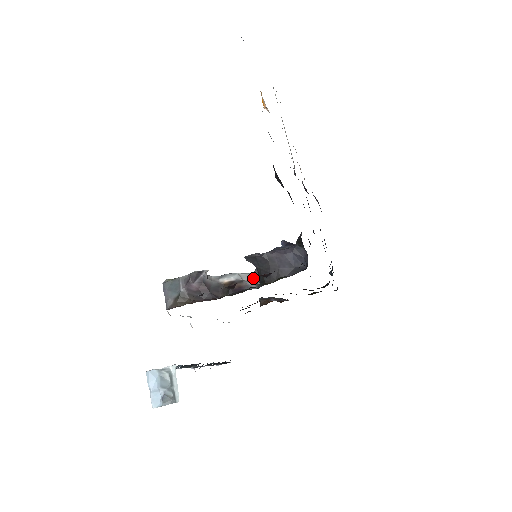
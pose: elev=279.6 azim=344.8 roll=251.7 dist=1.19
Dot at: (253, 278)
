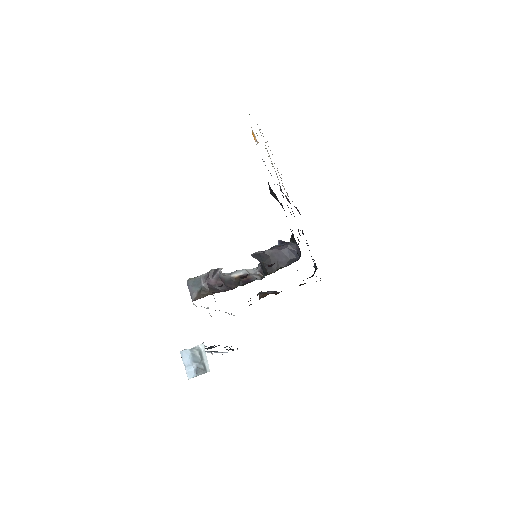
Dot at: (257, 272)
